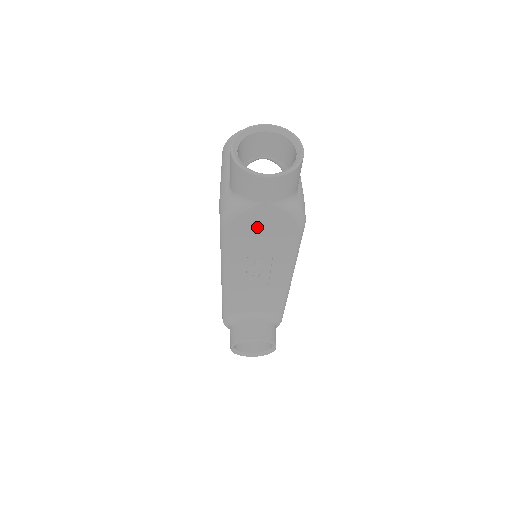
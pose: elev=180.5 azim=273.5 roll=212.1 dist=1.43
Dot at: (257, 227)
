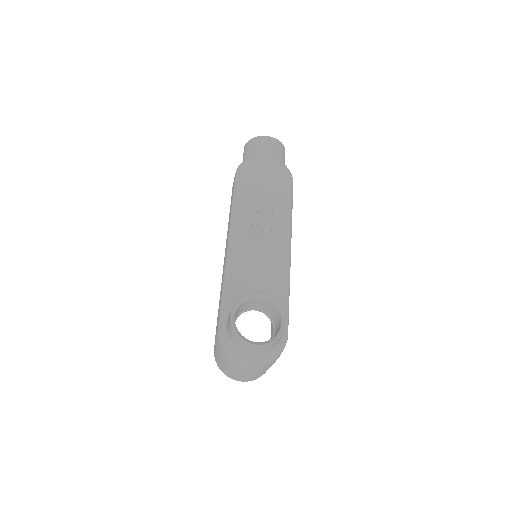
Dot at: (261, 173)
